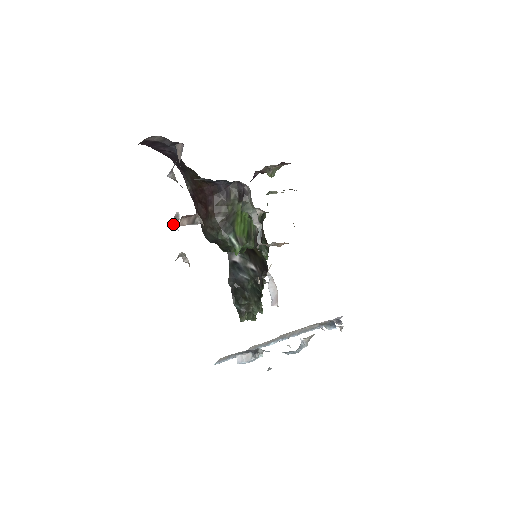
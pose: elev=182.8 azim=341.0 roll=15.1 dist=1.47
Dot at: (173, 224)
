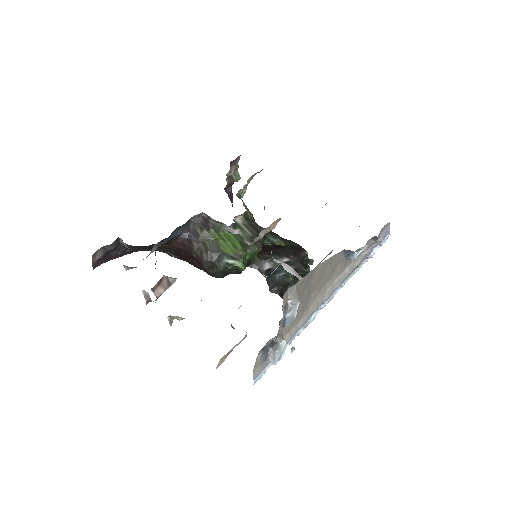
Dot at: (150, 301)
